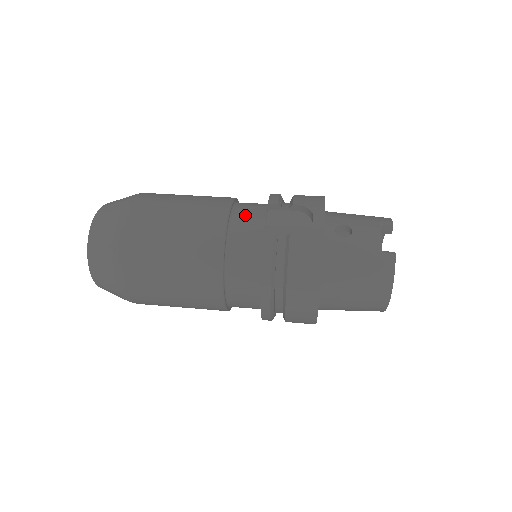
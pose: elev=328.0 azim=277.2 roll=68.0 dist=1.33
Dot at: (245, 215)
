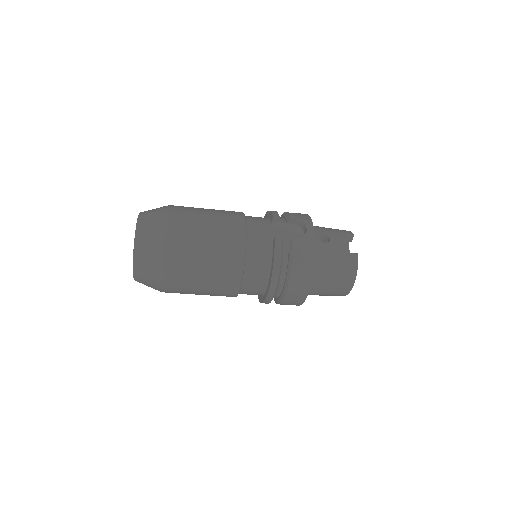
Dot at: (256, 225)
